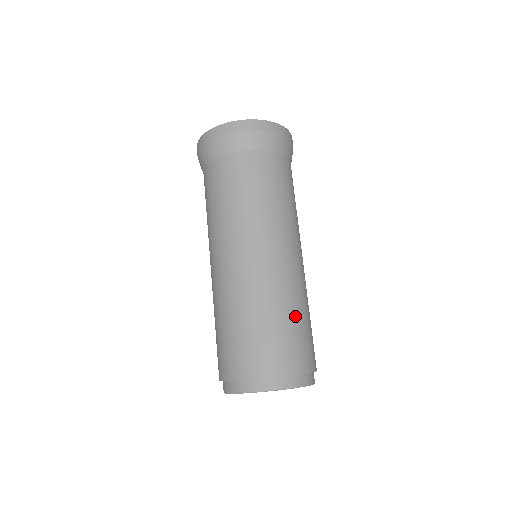
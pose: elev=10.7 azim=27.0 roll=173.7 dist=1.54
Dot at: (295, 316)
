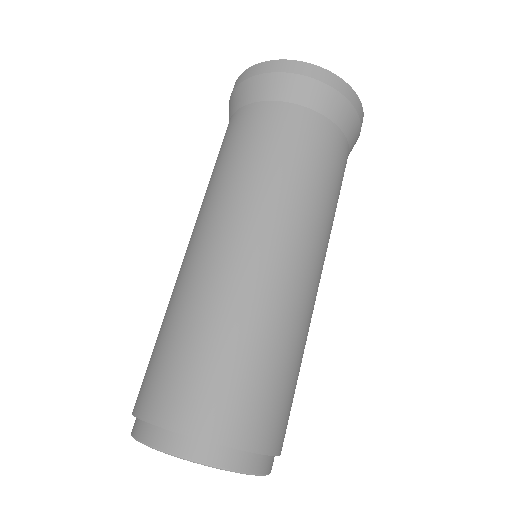
Dot at: (288, 363)
